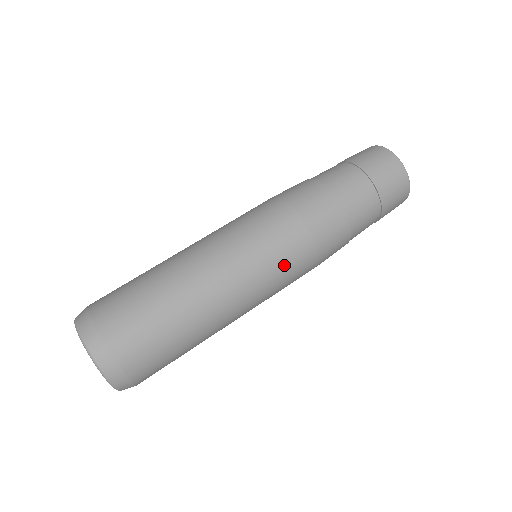
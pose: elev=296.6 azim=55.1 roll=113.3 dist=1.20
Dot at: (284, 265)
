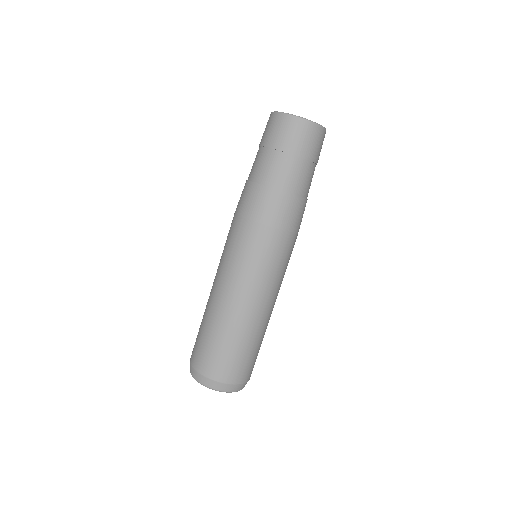
Dot at: (279, 260)
